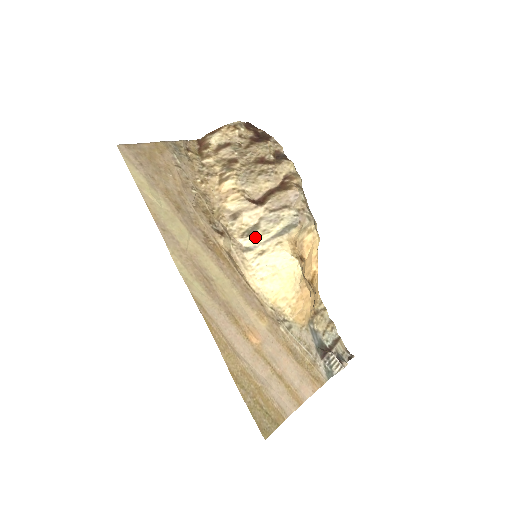
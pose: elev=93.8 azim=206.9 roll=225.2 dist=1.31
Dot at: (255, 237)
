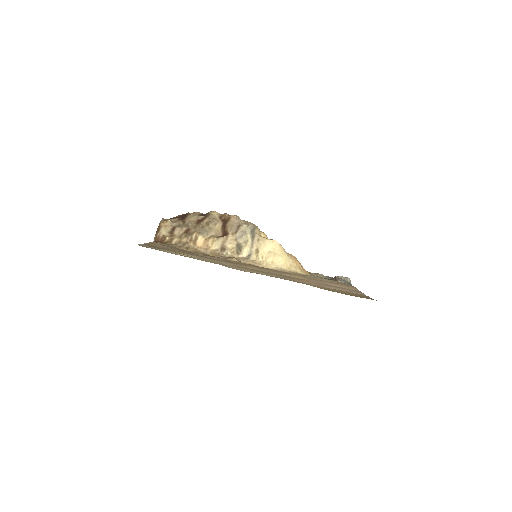
Dot at: (245, 248)
